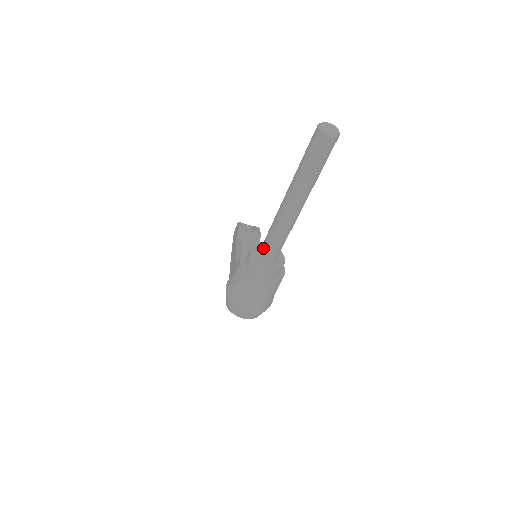
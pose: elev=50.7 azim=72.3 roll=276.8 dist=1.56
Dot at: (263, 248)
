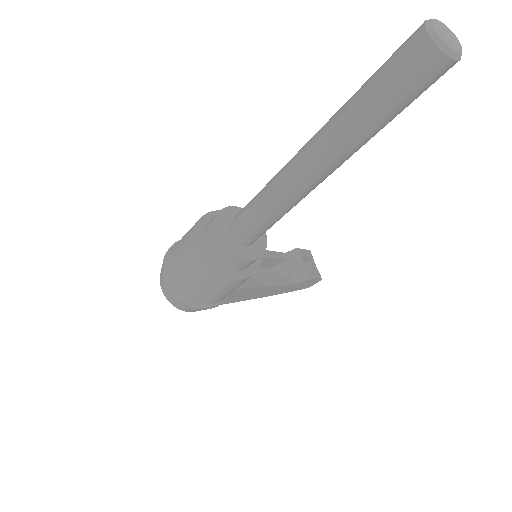
Dot at: (241, 210)
